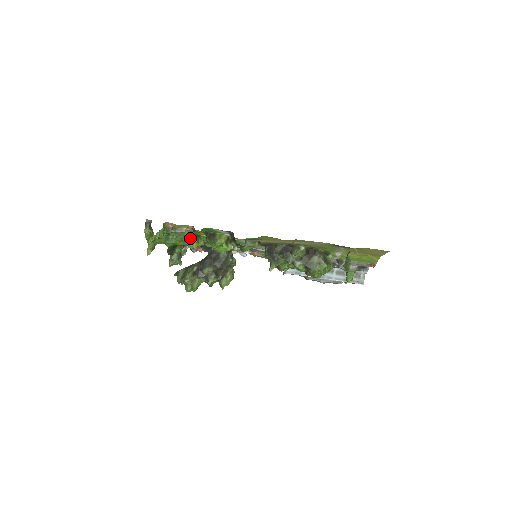
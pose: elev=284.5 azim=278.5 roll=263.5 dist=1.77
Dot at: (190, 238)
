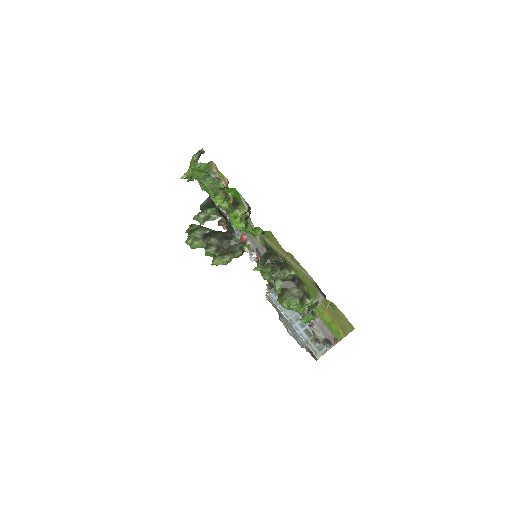
Dot at: (220, 193)
